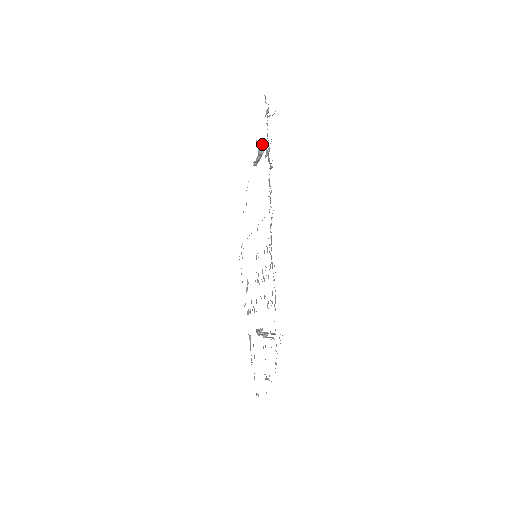
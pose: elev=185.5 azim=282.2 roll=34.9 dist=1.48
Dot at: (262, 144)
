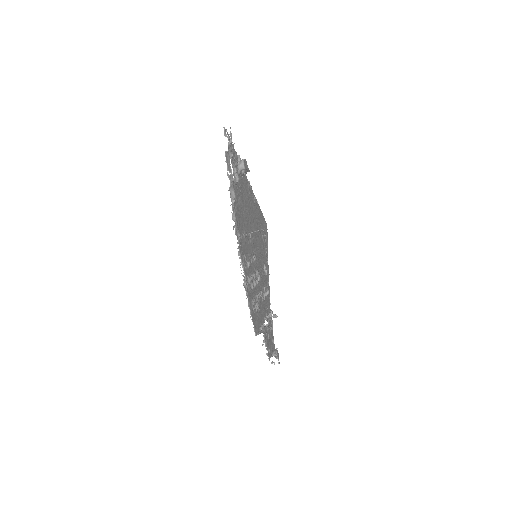
Dot at: (242, 161)
